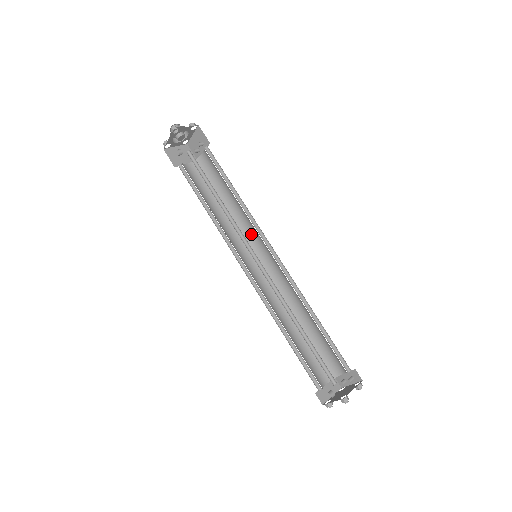
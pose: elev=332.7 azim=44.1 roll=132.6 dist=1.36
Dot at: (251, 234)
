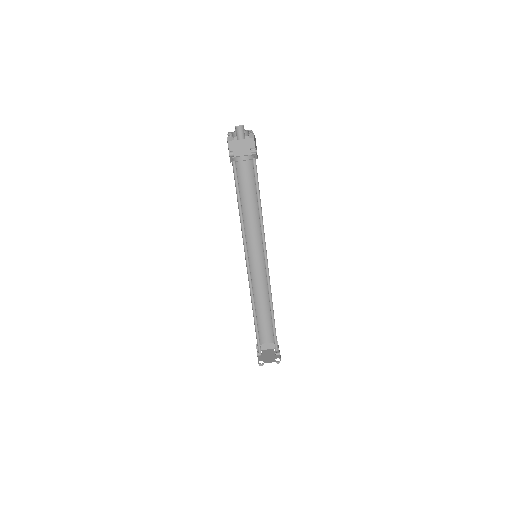
Dot at: occluded
